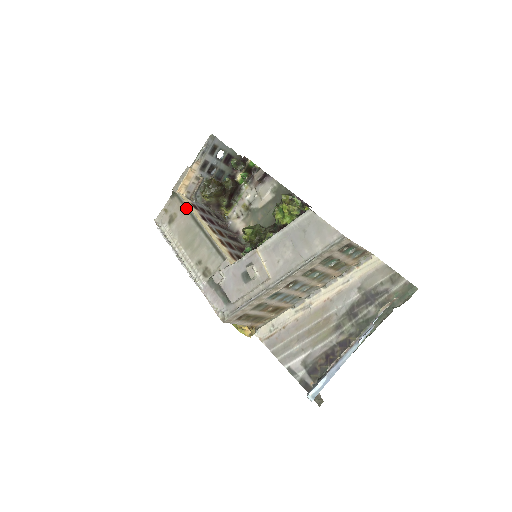
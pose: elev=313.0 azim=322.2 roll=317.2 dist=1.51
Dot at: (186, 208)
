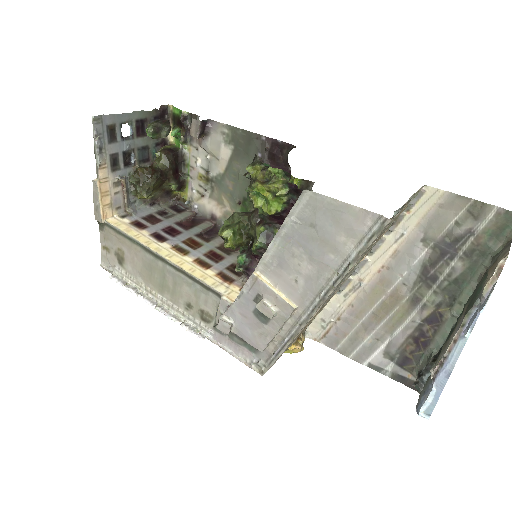
Dot at: (128, 239)
